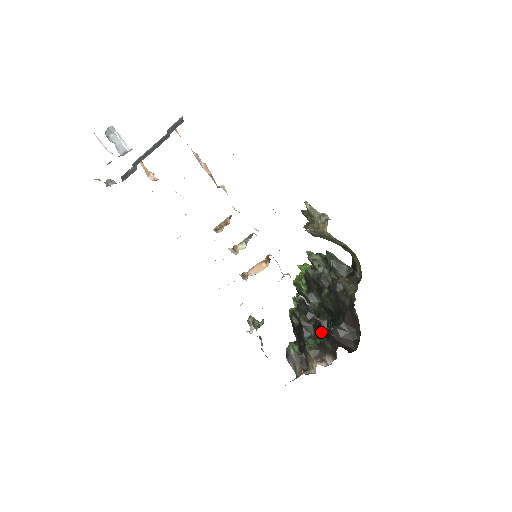
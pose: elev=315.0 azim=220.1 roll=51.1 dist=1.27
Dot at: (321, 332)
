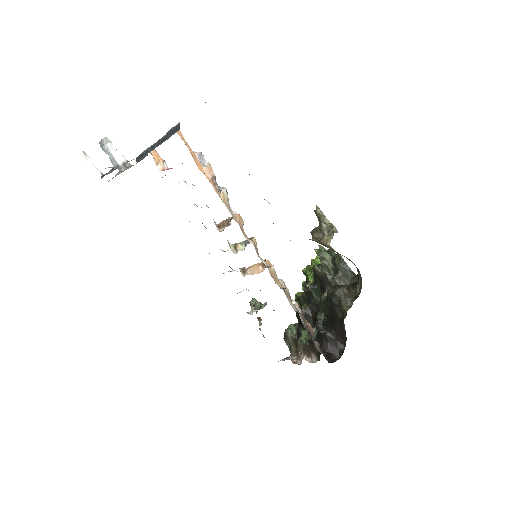
Dot at: (315, 329)
